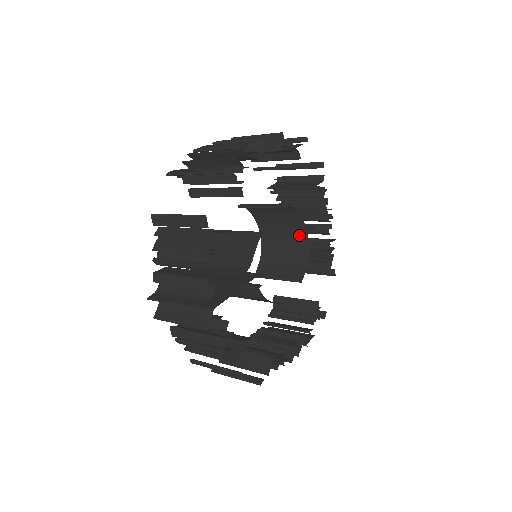
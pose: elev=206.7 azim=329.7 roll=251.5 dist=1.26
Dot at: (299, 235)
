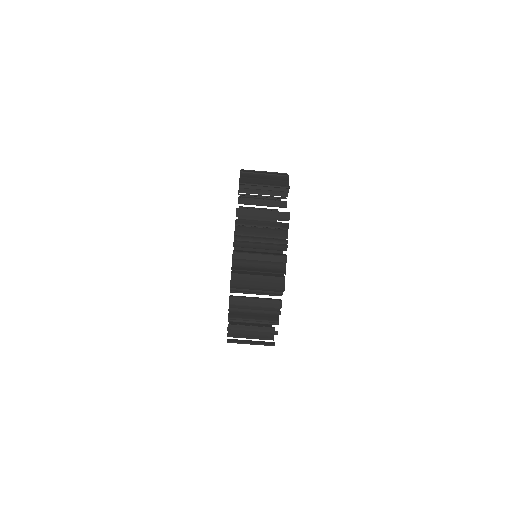
Dot at: occluded
